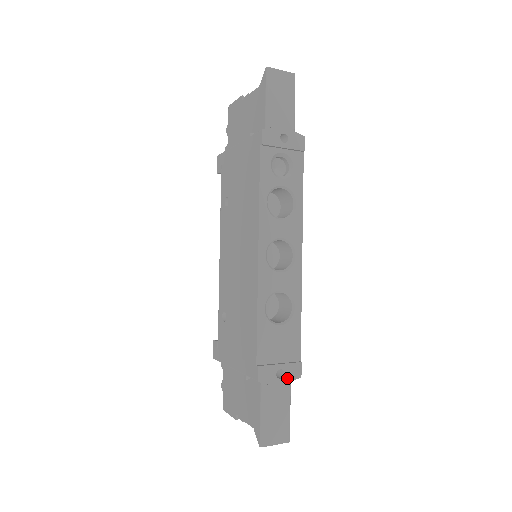
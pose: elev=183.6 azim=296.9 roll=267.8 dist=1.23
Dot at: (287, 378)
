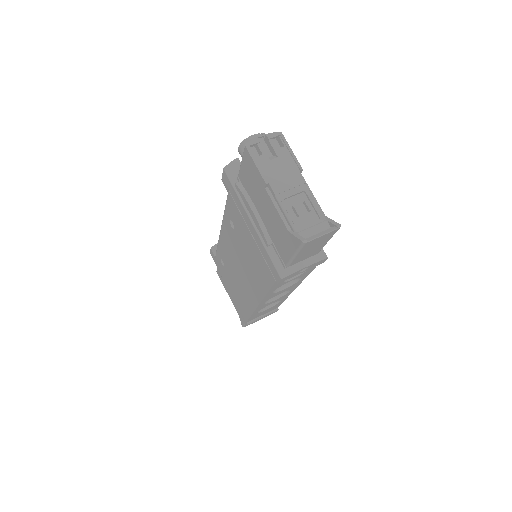
Dot at: (266, 316)
